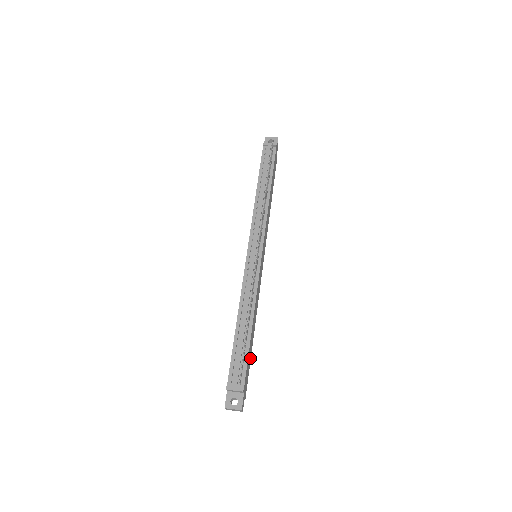
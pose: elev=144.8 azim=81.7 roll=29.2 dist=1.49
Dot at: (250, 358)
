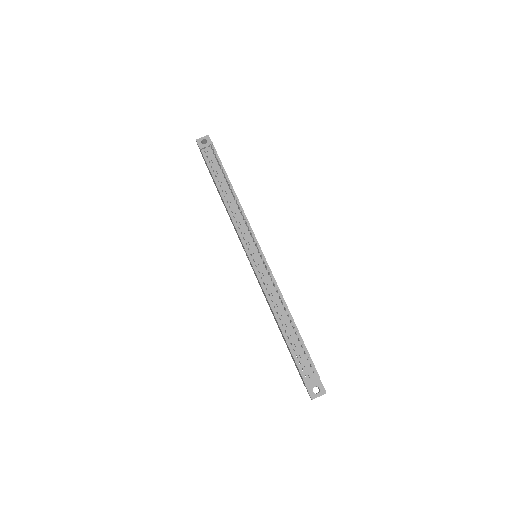
Dot at: occluded
